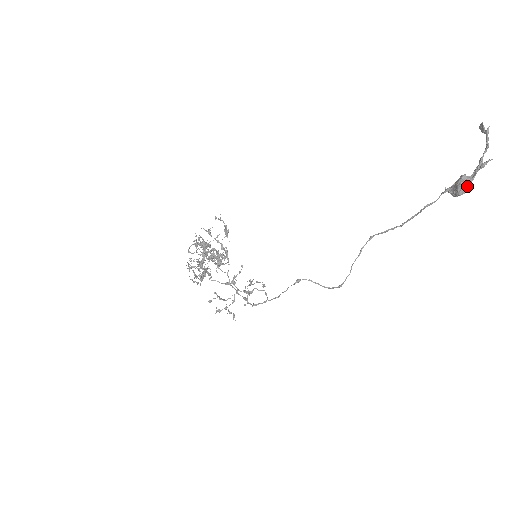
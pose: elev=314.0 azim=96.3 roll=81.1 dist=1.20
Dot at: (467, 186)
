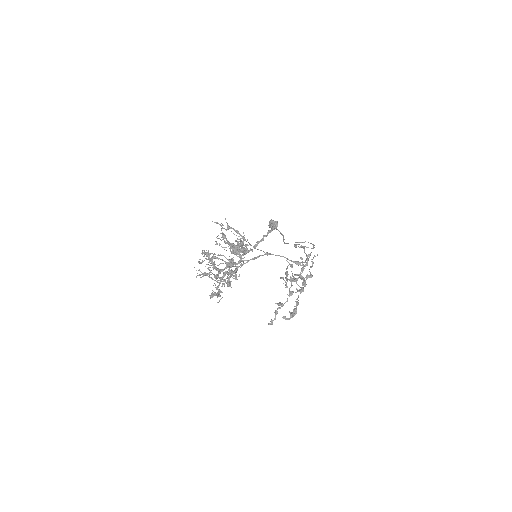
Dot at: occluded
